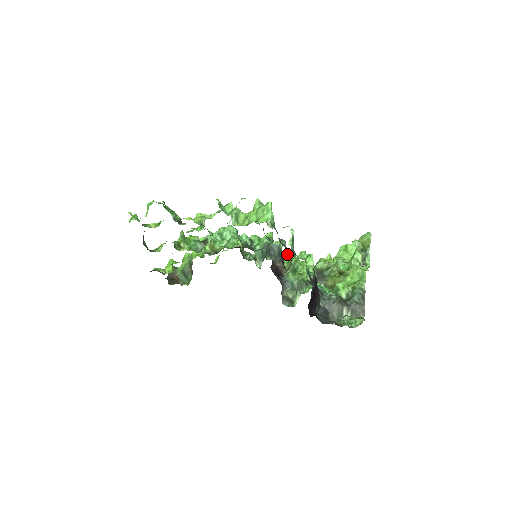
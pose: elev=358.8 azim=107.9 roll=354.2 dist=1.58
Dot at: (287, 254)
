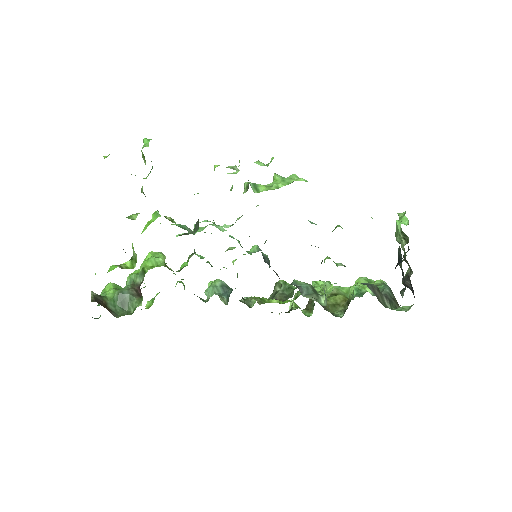
Dot at: (247, 297)
